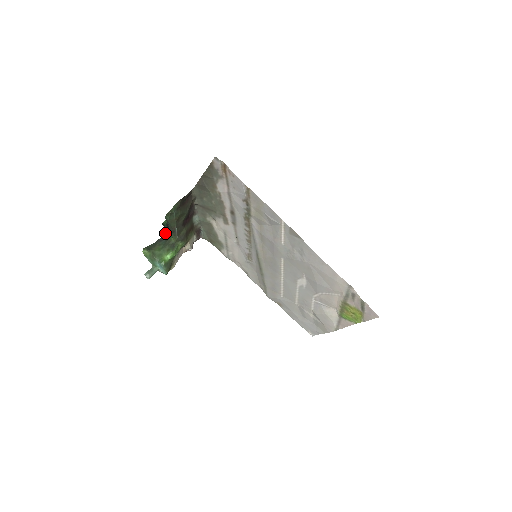
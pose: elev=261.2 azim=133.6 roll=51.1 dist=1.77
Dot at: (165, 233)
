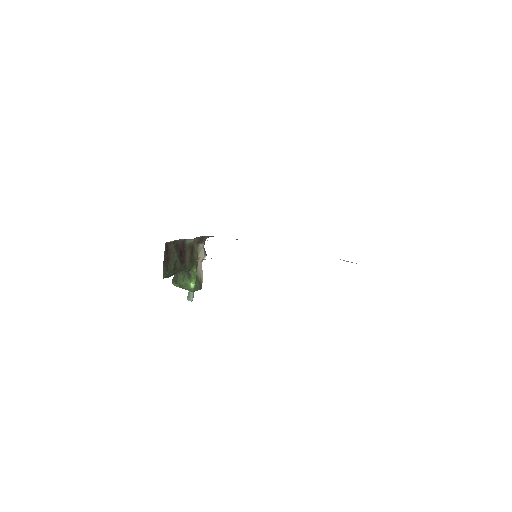
Dot at: occluded
